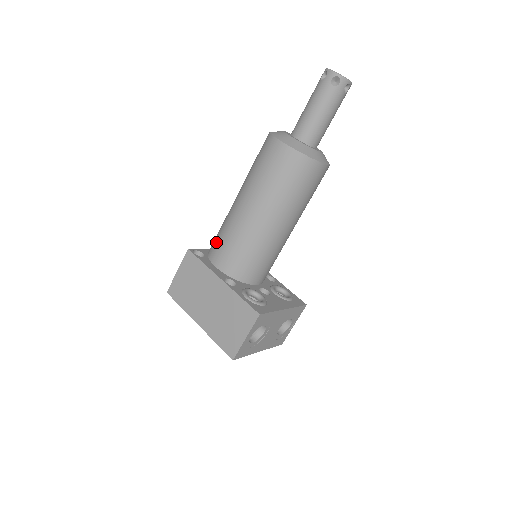
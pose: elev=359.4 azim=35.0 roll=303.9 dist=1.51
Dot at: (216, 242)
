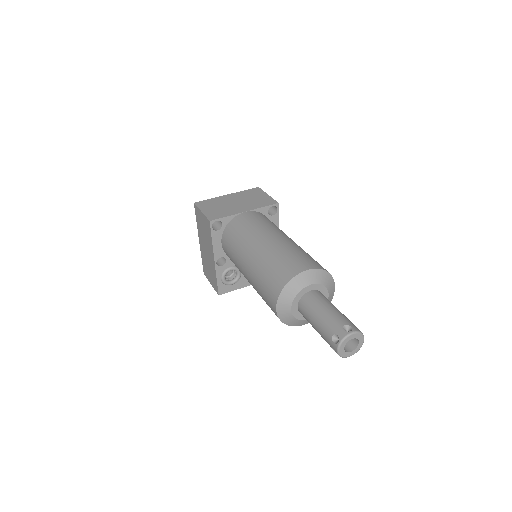
Dot at: (230, 237)
